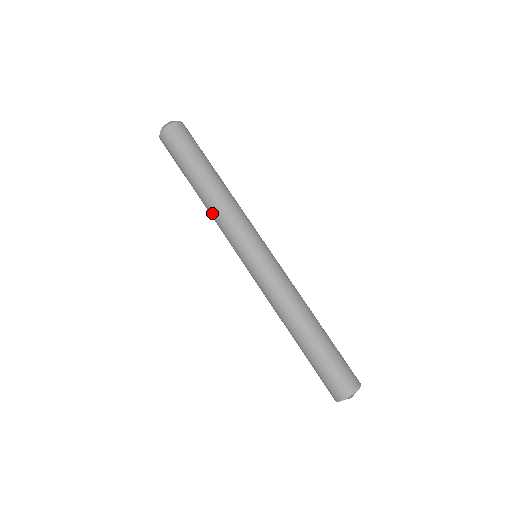
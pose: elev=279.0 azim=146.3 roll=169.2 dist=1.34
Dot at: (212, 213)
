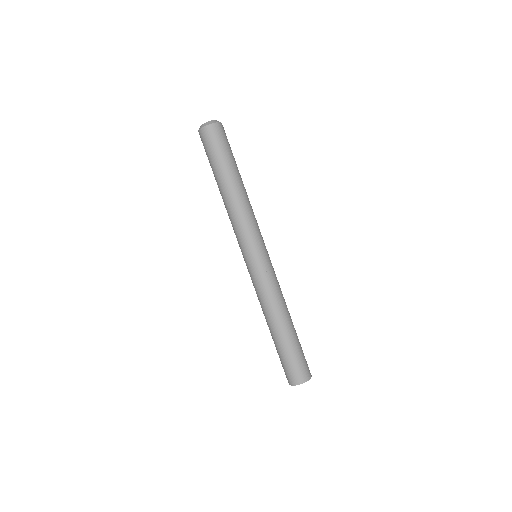
Dot at: (232, 210)
